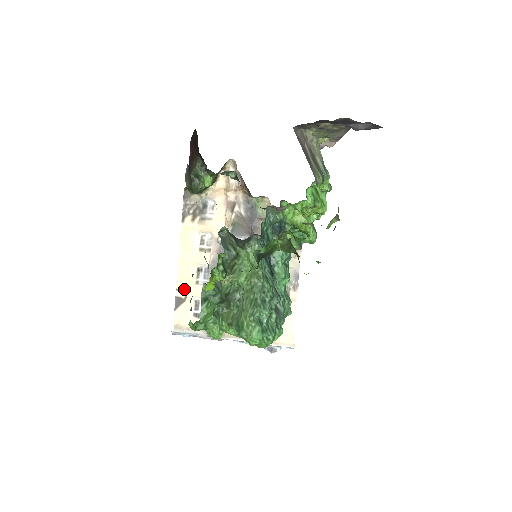
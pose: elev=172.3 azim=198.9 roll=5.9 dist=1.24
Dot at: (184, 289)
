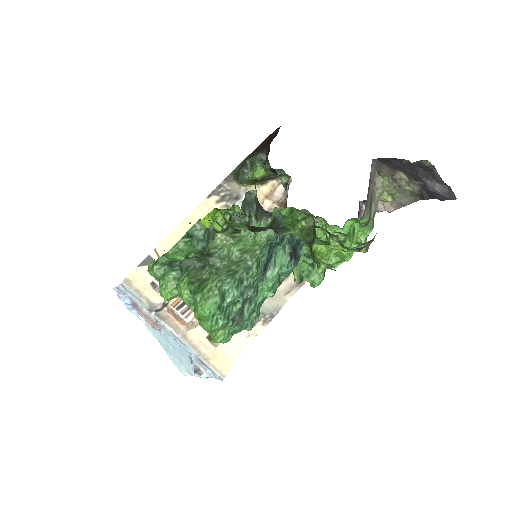
Dot at: (162, 253)
